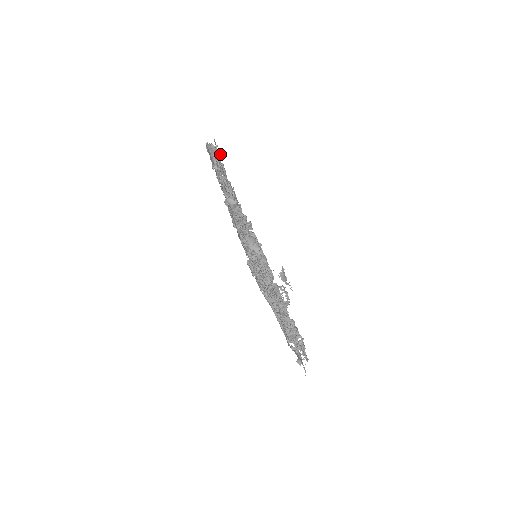
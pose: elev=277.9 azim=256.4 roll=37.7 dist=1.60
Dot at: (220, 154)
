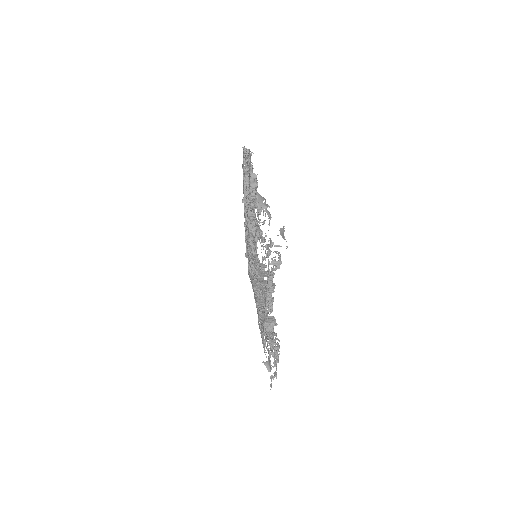
Dot at: occluded
